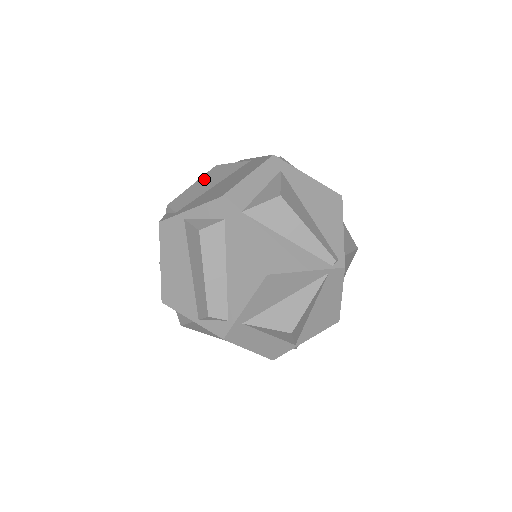
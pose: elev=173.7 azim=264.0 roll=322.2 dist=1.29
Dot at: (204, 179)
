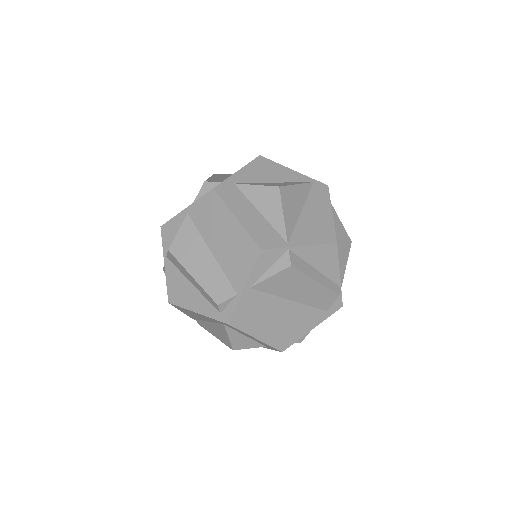
Dot at: occluded
